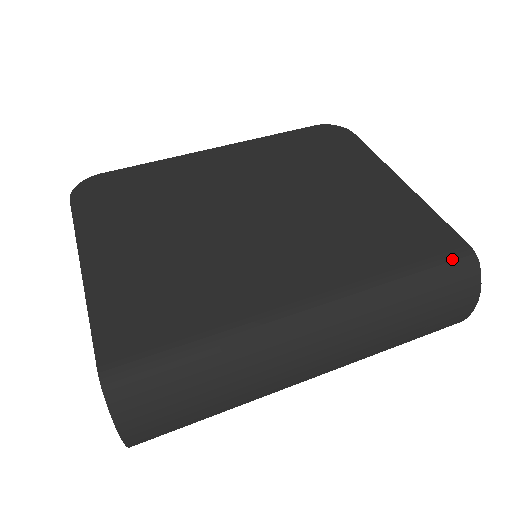
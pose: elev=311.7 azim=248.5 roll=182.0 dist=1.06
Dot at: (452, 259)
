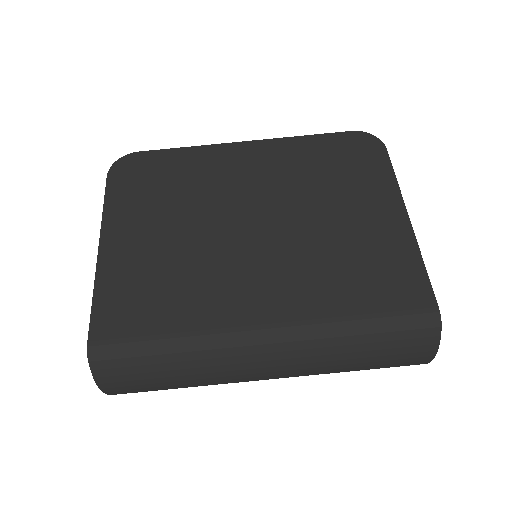
Dot at: (414, 318)
